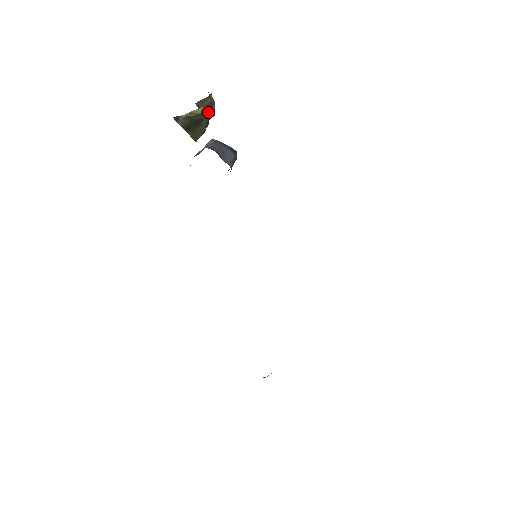
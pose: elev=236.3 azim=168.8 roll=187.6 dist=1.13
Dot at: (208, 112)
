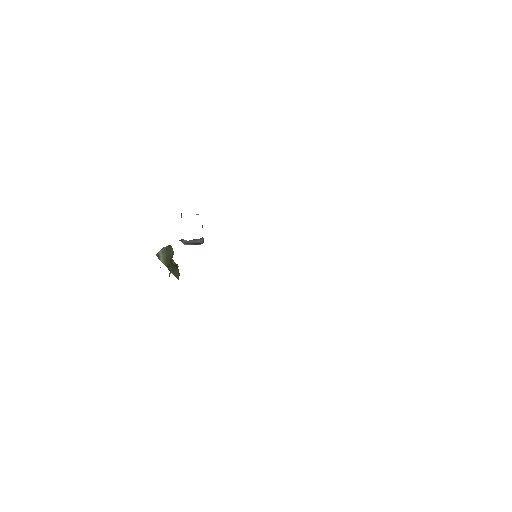
Dot at: (173, 262)
